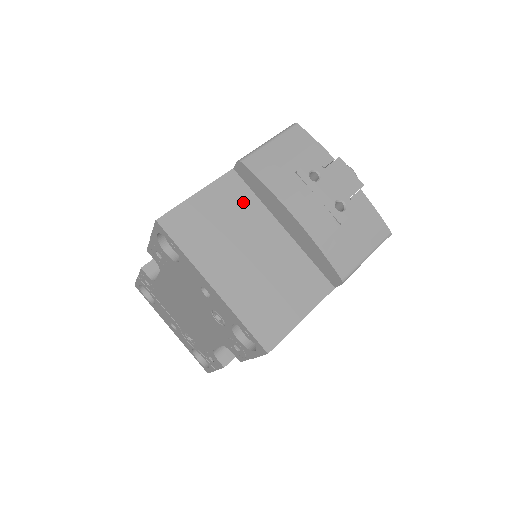
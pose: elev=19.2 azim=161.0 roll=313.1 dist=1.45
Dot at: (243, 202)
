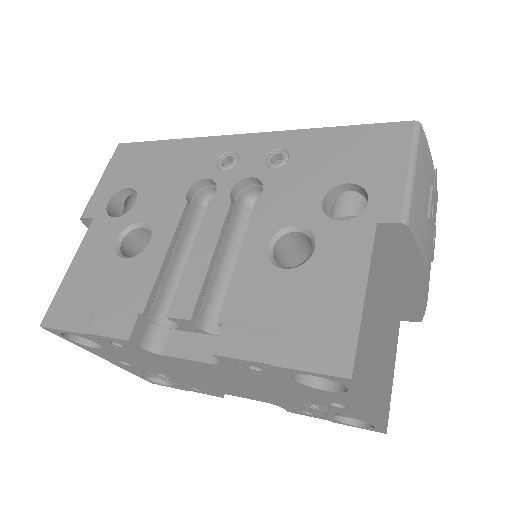
Dot at: (380, 272)
